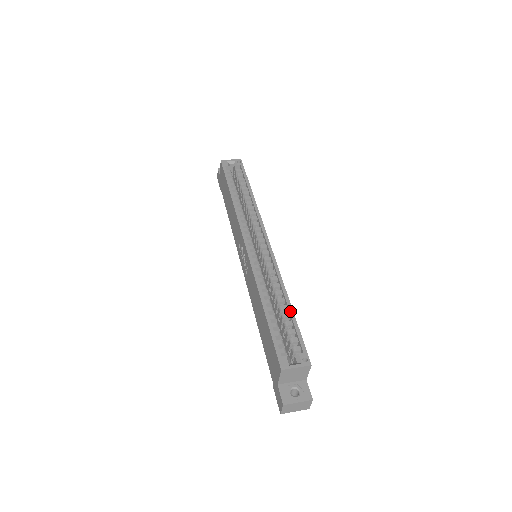
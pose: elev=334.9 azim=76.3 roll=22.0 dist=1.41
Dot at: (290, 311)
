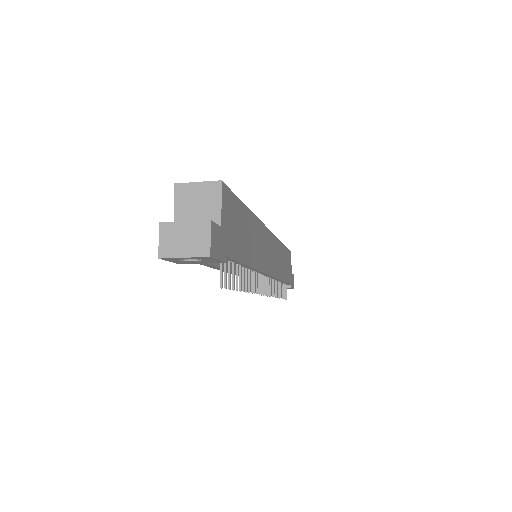
Dot at: occluded
